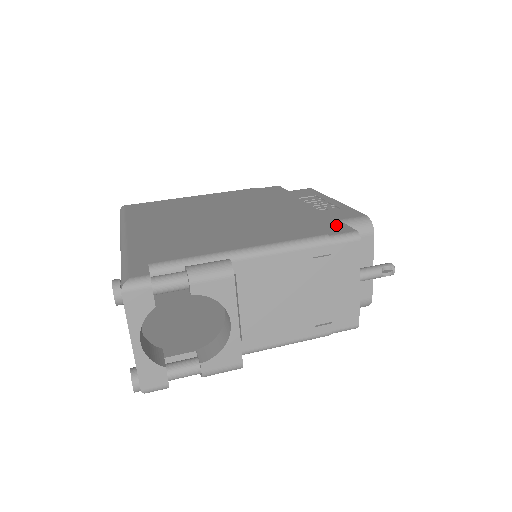
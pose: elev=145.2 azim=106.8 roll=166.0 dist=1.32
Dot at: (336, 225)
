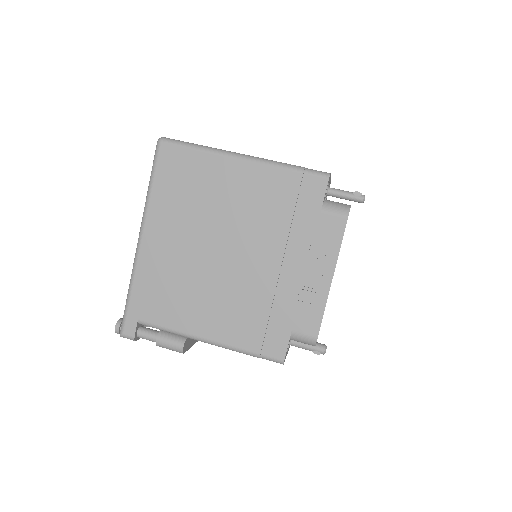
Dot at: (280, 340)
